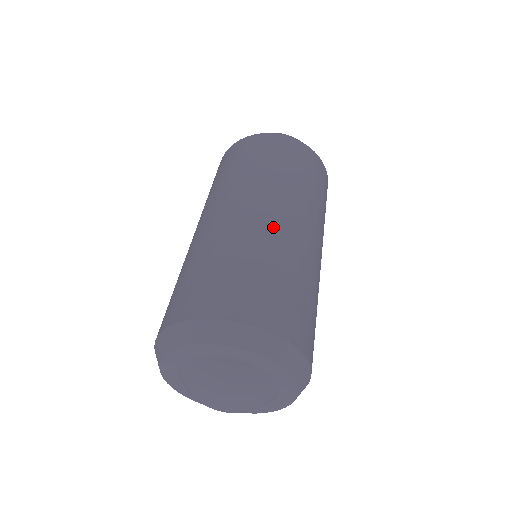
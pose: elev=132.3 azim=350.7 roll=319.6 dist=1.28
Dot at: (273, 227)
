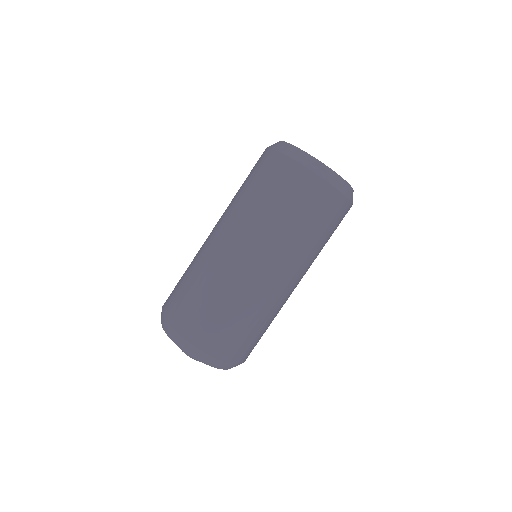
Dot at: (220, 259)
